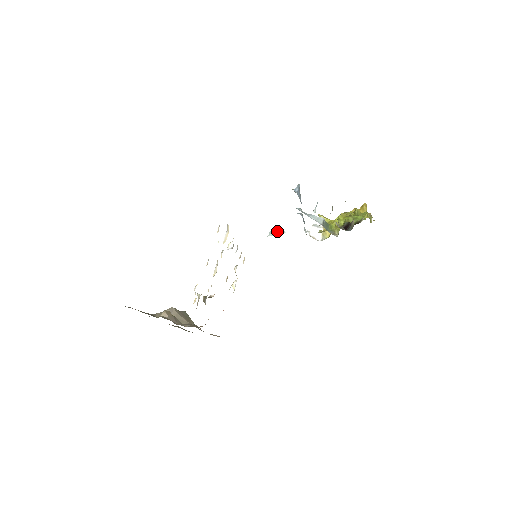
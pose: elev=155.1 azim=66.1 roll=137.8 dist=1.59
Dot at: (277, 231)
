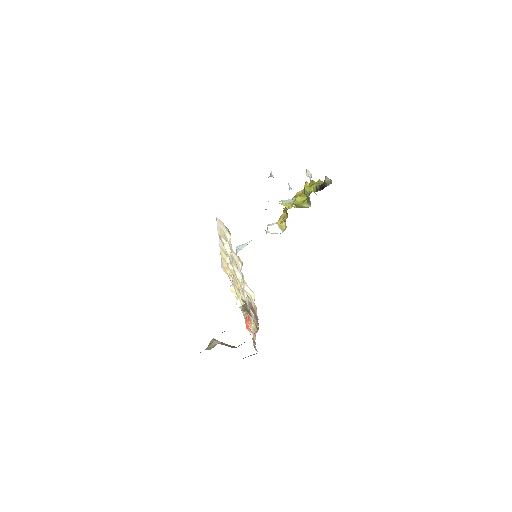
Dot at: (242, 244)
